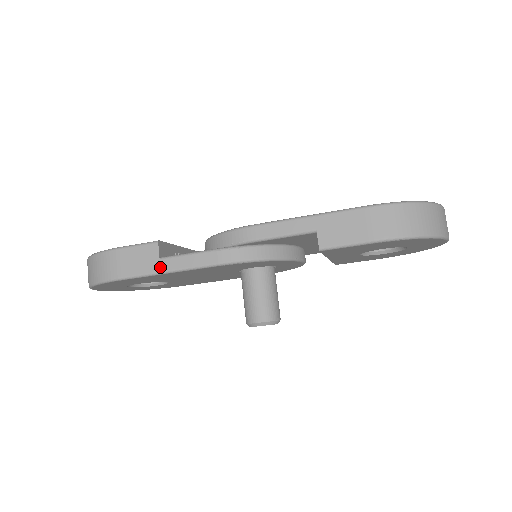
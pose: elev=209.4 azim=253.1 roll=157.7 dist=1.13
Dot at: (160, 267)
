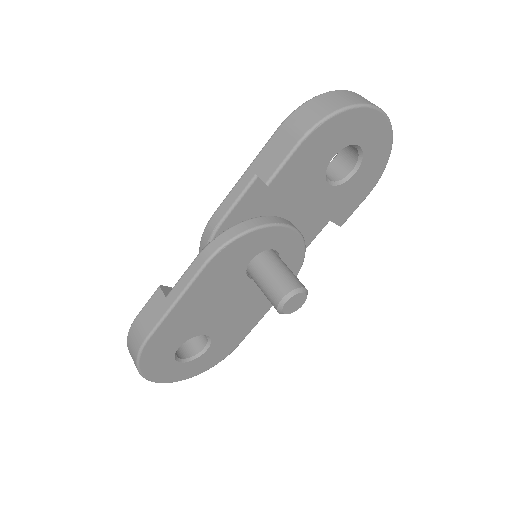
Dot at: (169, 303)
